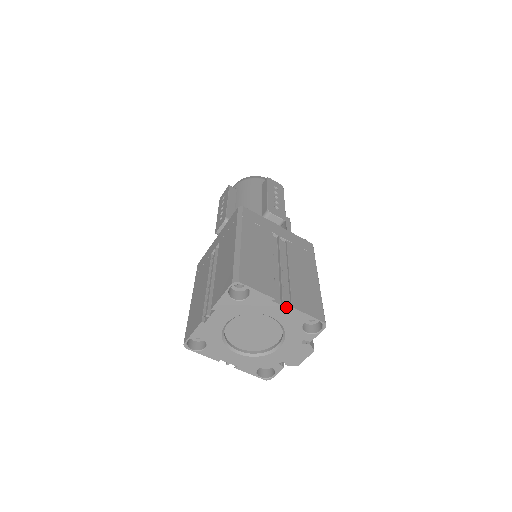
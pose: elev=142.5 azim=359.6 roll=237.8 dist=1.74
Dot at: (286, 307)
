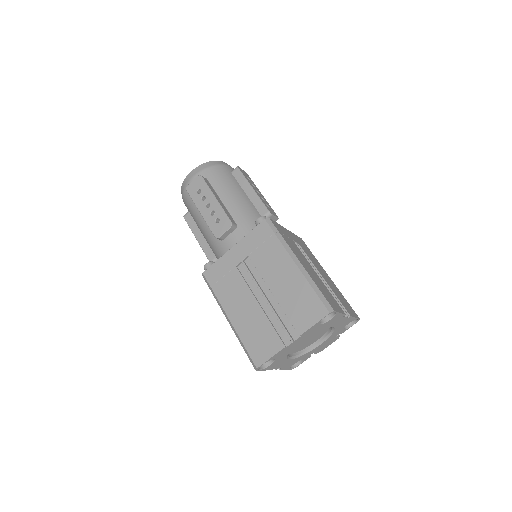
Dot at: (347, 317)
